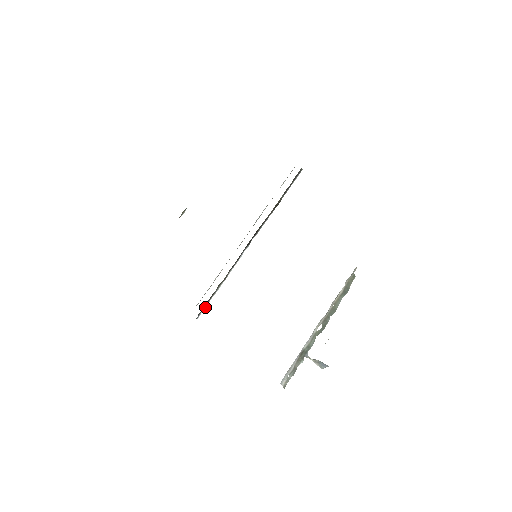
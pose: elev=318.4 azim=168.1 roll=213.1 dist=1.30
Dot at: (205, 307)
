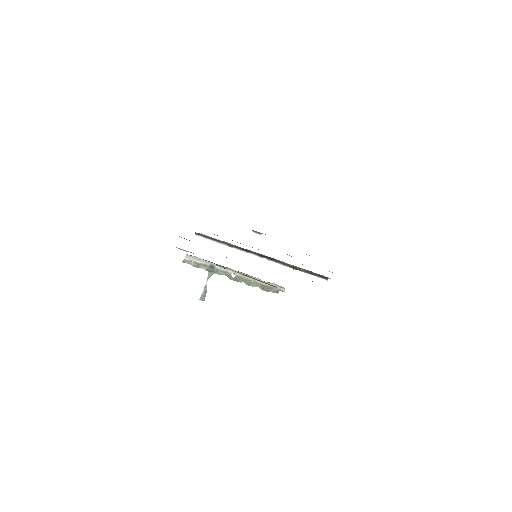
Dot at: (205, 238)
